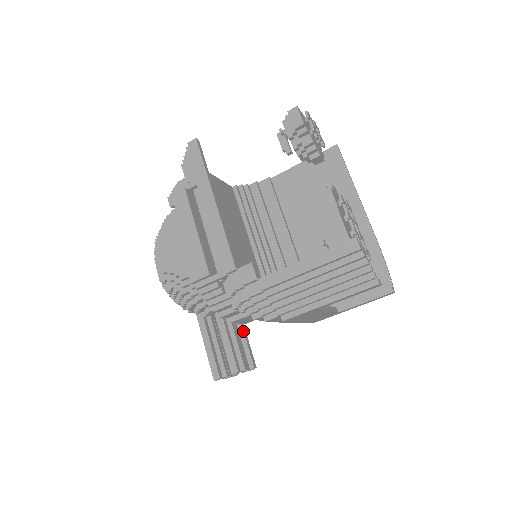
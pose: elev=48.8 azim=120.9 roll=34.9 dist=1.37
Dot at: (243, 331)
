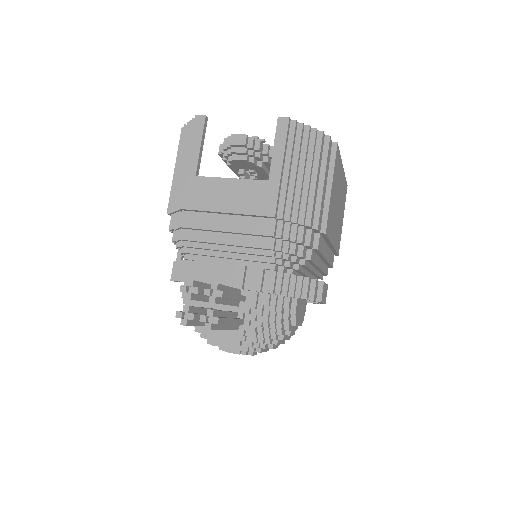
Dot at: occluded
